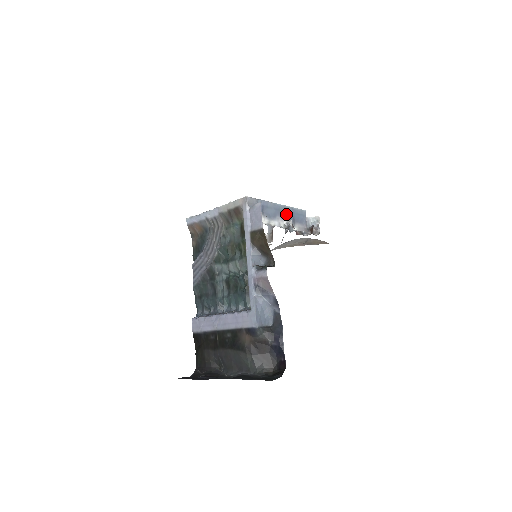
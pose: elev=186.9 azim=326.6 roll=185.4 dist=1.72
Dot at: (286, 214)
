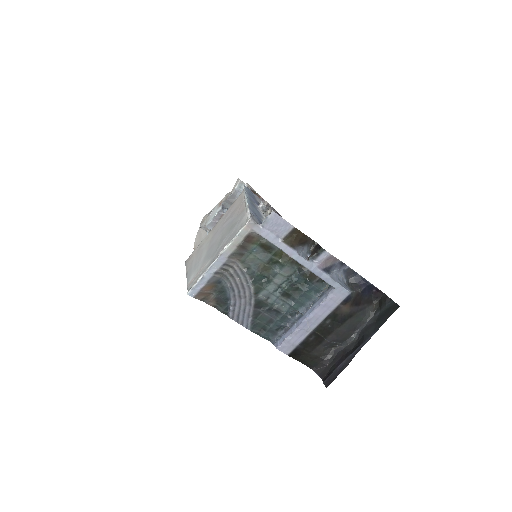
Dot at: (253, 202)
